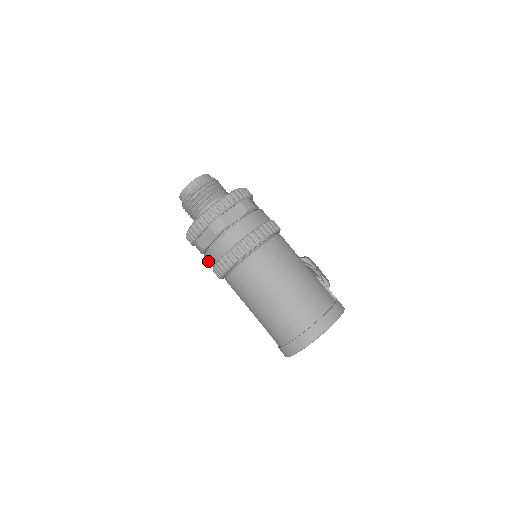
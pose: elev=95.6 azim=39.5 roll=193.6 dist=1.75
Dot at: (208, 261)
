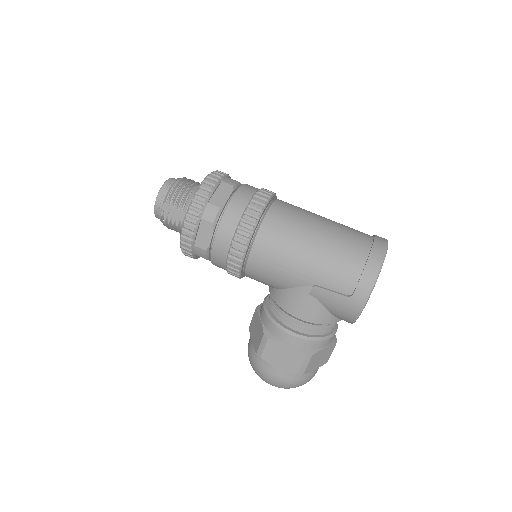
Dot at: (227, 223)
